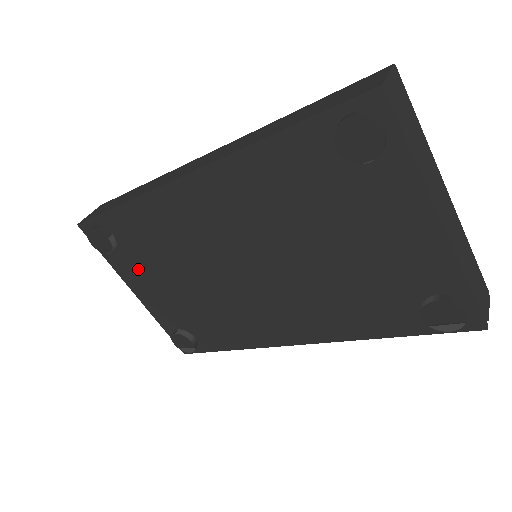
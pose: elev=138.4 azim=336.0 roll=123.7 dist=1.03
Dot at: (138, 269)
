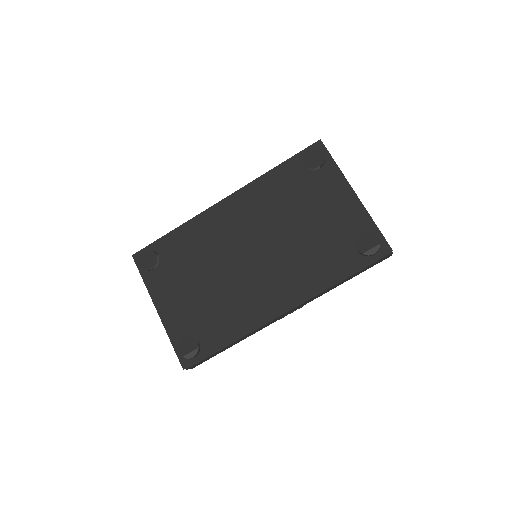
Dot at: (169, 282)
